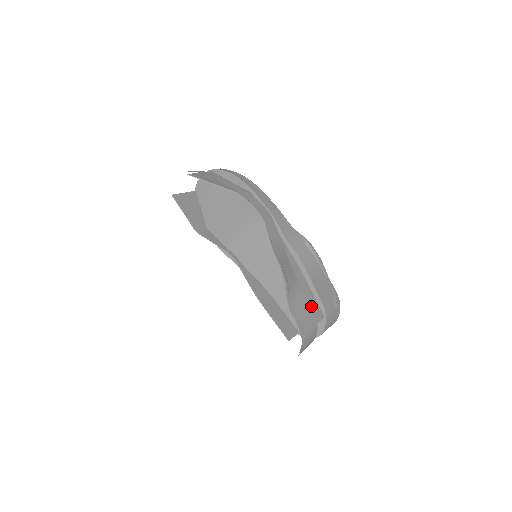
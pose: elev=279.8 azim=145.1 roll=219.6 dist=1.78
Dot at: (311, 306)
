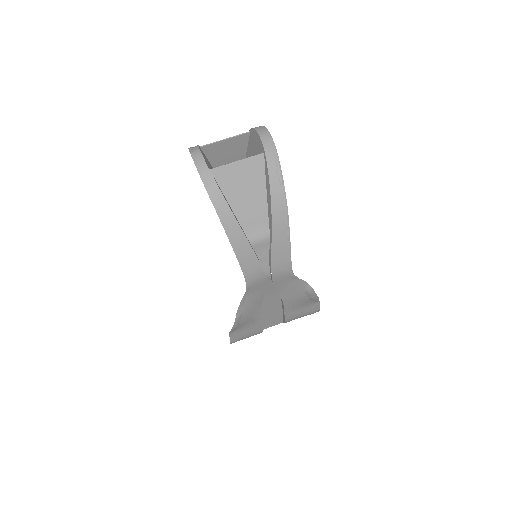
Dot at: (270, 320)
